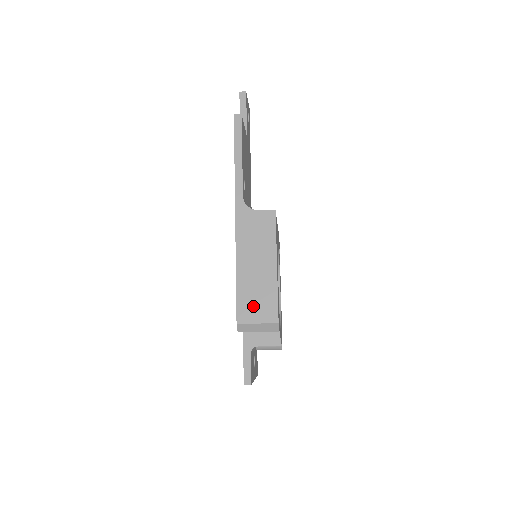
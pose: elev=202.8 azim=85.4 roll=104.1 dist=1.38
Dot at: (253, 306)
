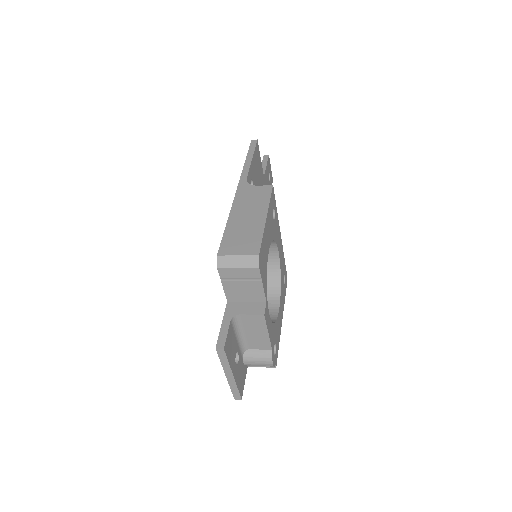
Dot at: (237, 243)
